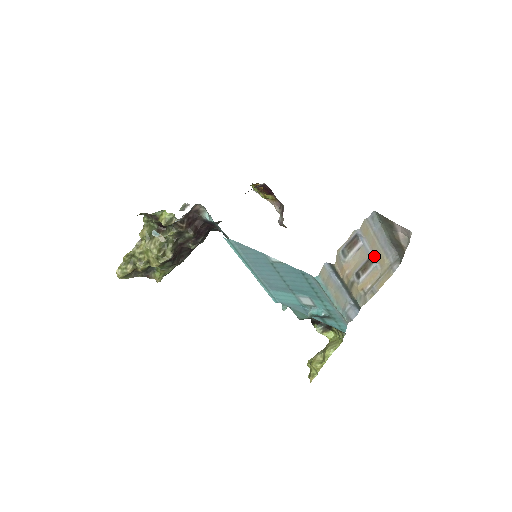
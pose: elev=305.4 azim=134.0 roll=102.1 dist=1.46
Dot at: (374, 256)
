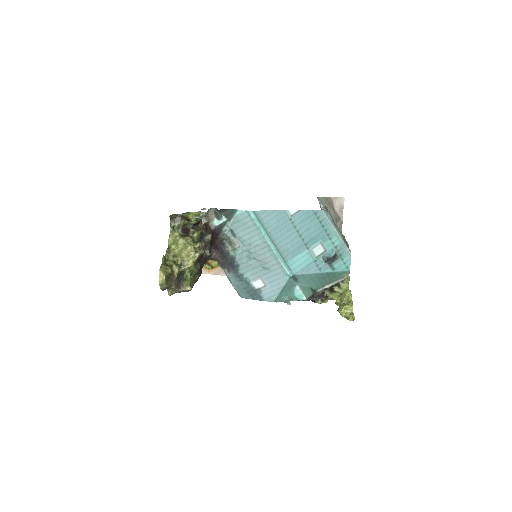
Dot at: occluded
